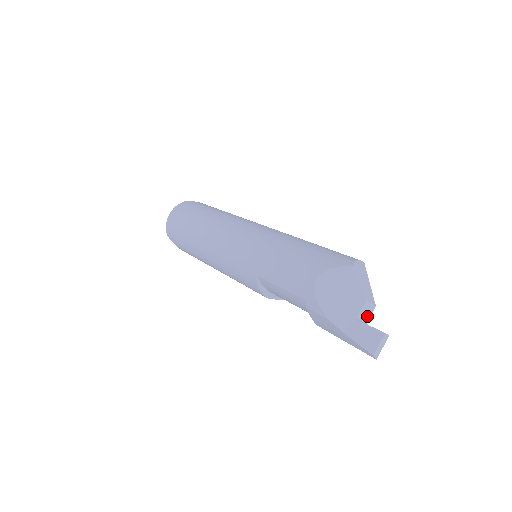
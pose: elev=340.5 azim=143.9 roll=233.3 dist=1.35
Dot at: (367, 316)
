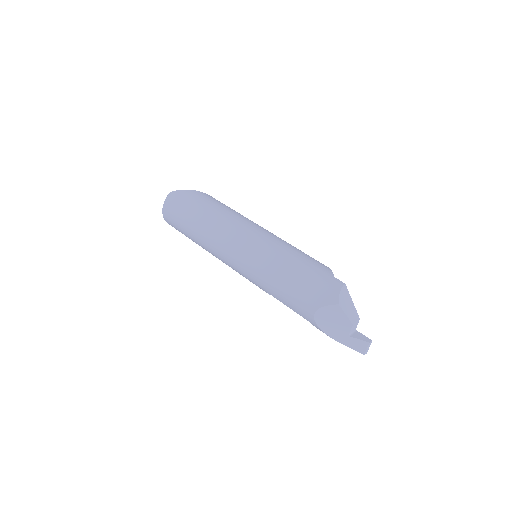
Dot at: (355, 327)
